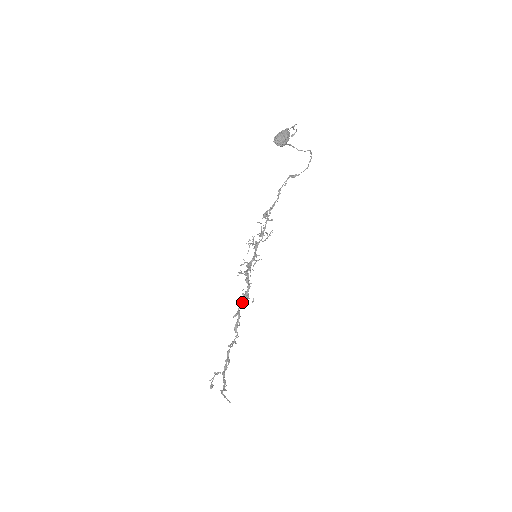
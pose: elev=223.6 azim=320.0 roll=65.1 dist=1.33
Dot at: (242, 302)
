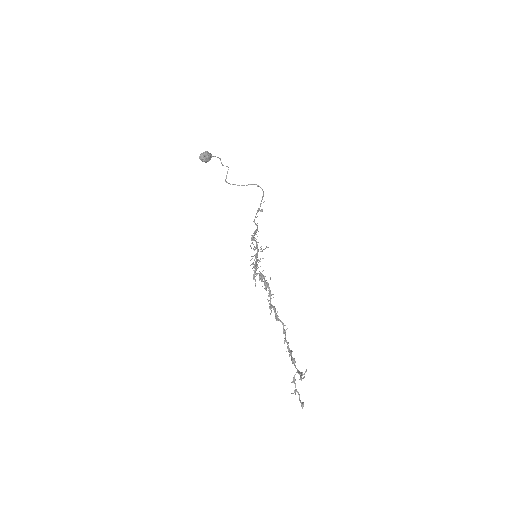
Dot at: (268, 295)
